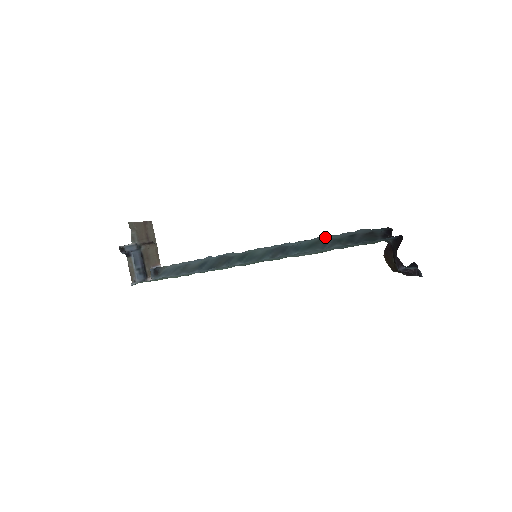
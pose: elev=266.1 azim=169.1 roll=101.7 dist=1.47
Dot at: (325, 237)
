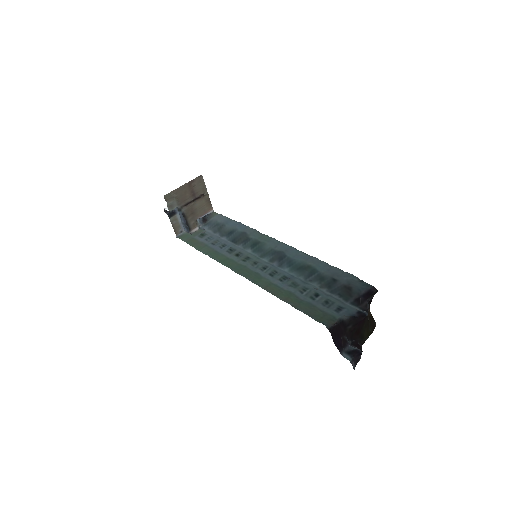
Dot at: (315, 265)
